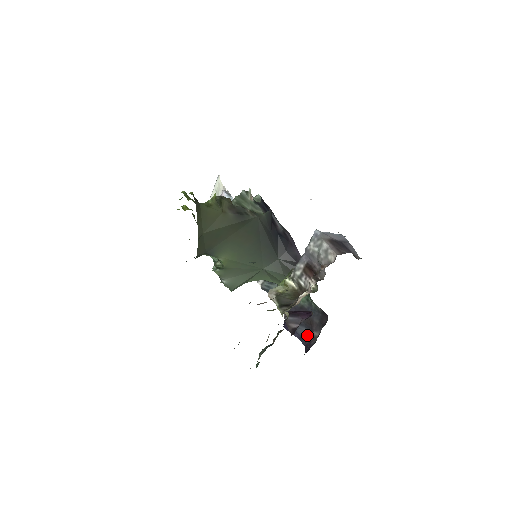
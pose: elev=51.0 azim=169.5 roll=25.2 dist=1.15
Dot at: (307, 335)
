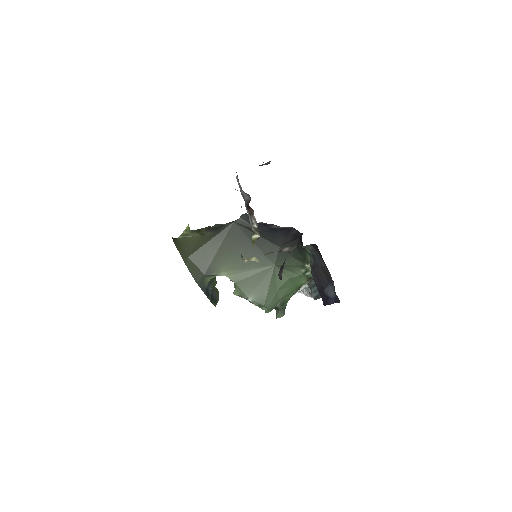
Dot at: (334, 289)
